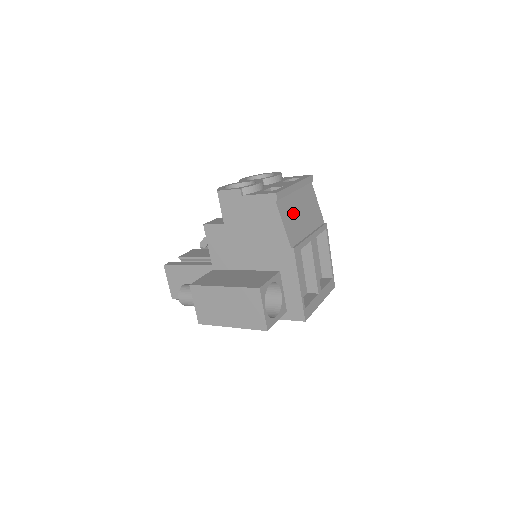
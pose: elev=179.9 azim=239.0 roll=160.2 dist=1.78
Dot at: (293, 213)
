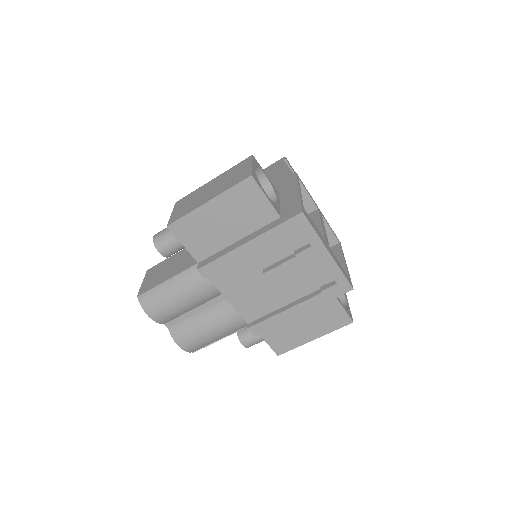
Dot at: occluded
